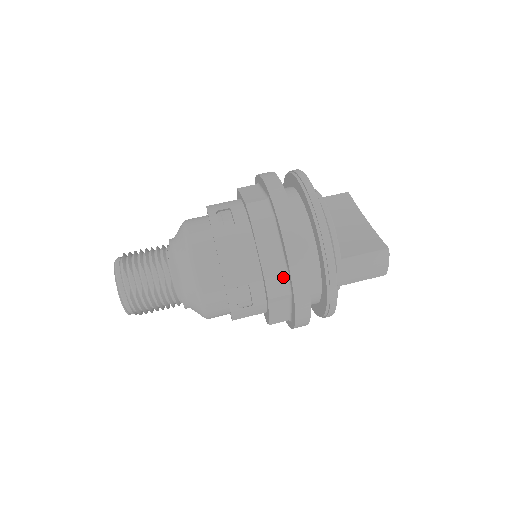
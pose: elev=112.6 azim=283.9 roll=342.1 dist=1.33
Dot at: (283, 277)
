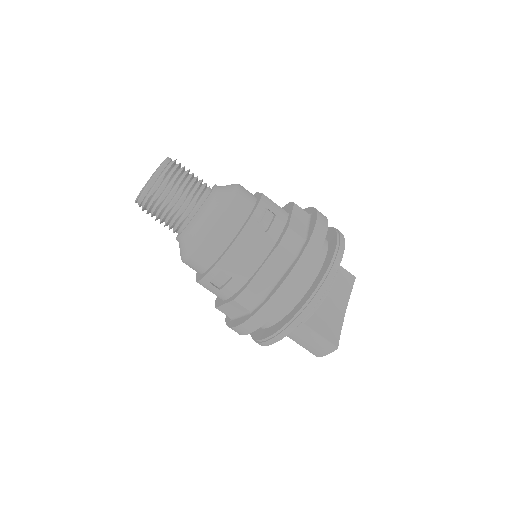
Dot at: (258, 299)
